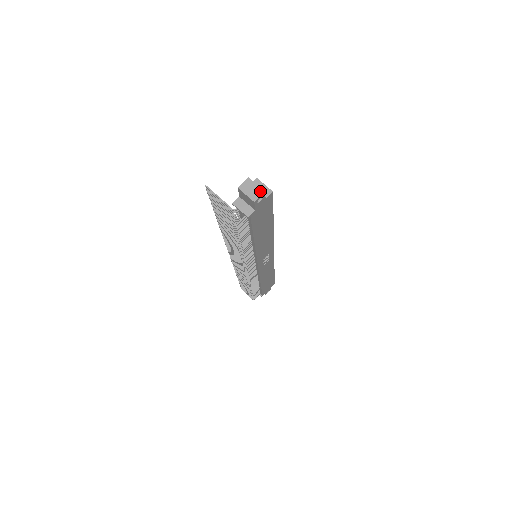
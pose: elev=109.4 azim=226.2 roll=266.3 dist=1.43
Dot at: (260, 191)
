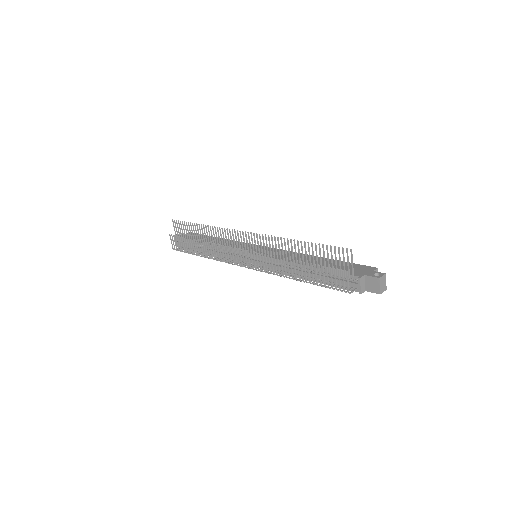
Dot at: (385, 288)
